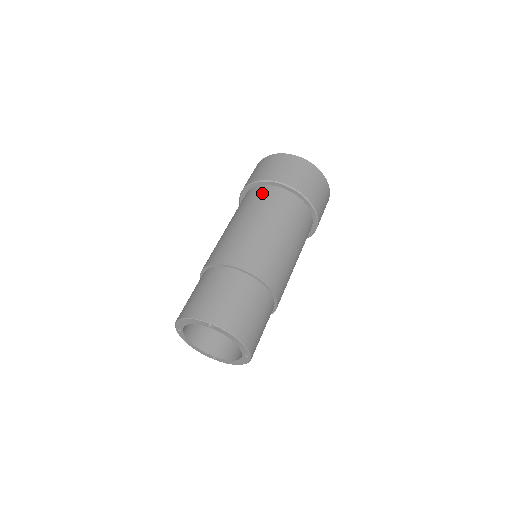
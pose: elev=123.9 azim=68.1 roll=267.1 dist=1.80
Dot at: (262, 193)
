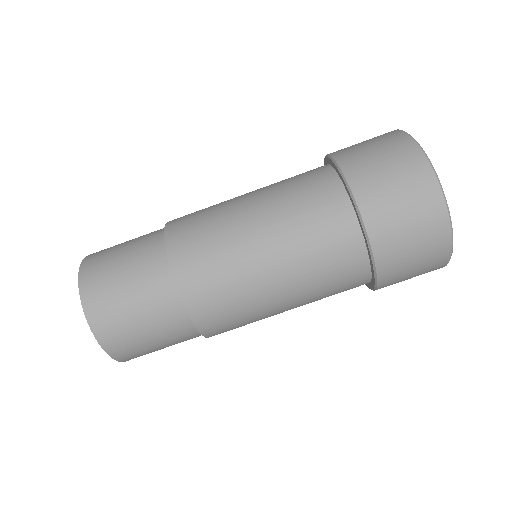
Dot at: (330, 211)
